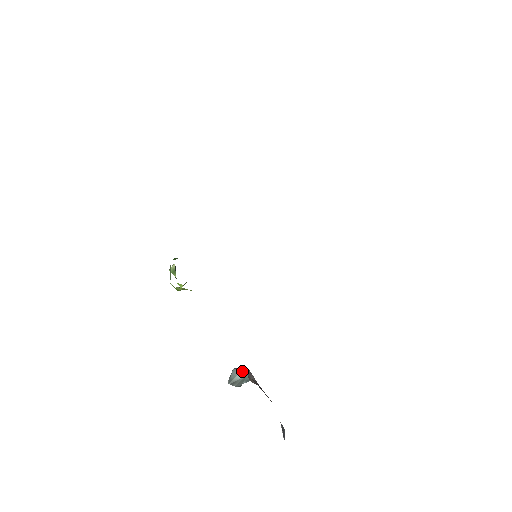
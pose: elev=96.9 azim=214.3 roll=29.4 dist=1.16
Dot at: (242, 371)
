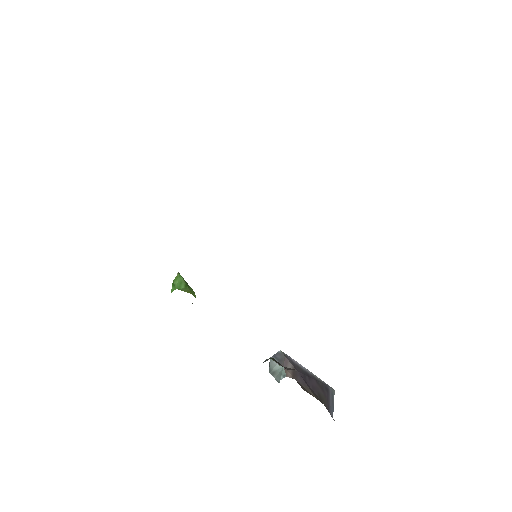
Dot at: (278, 365)
